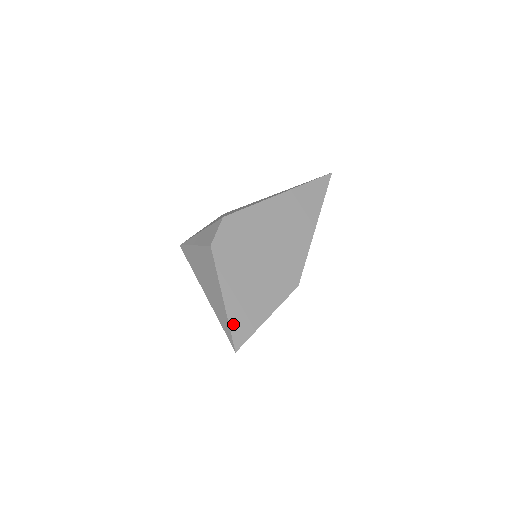
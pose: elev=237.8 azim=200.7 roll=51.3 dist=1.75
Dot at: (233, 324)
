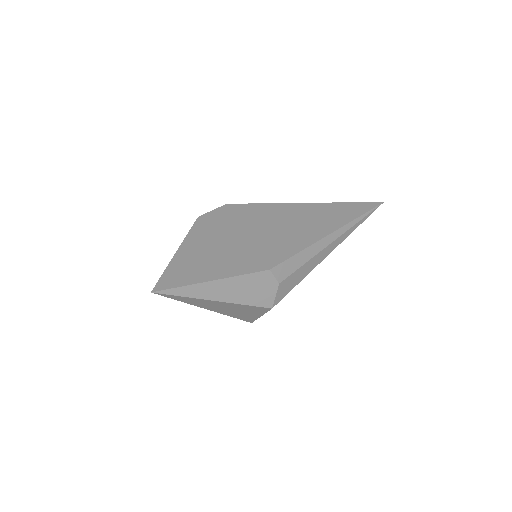
Dot at: (169, 272)
